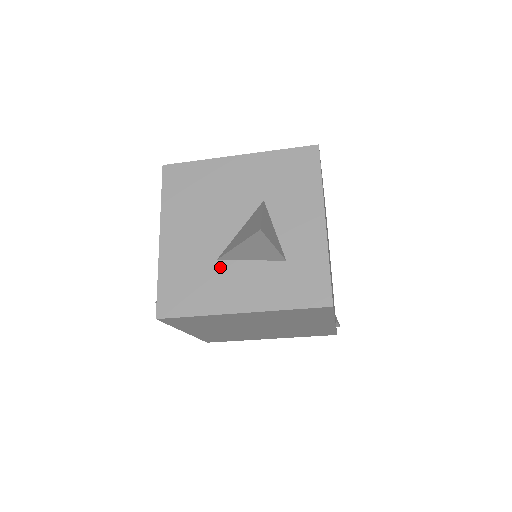
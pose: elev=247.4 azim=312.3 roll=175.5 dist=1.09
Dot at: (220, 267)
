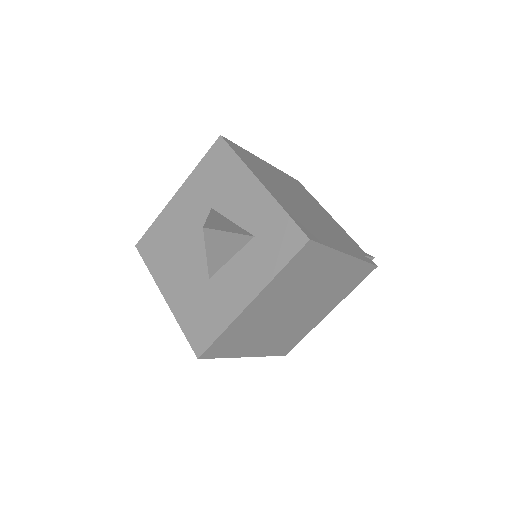
Dot at: (214, 282)
